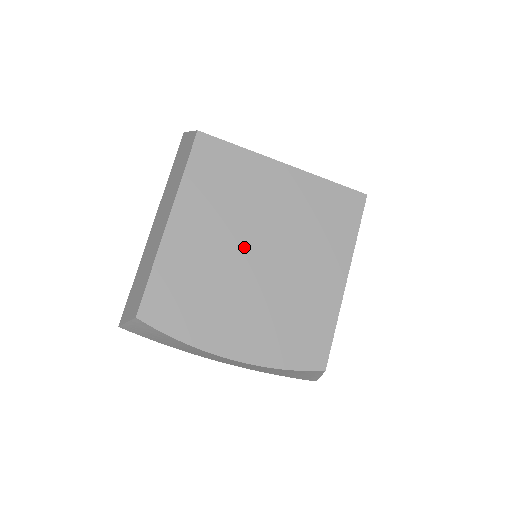
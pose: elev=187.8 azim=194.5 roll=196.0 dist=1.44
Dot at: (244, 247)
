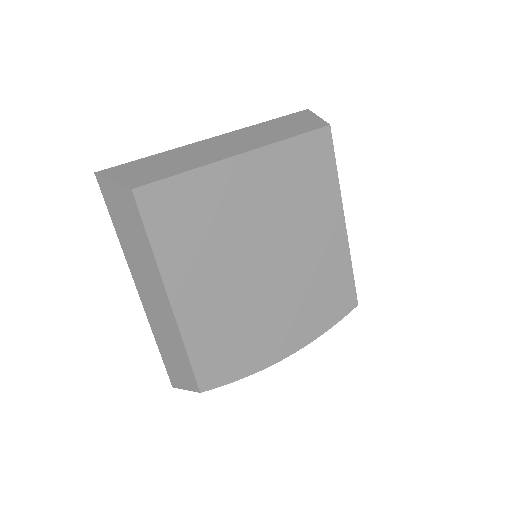
Dot at: (250, 267)
